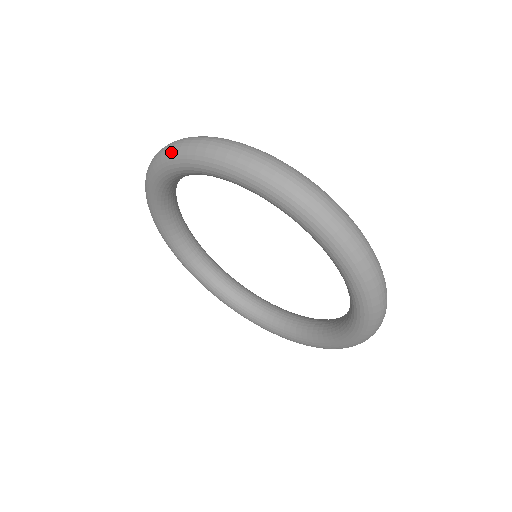
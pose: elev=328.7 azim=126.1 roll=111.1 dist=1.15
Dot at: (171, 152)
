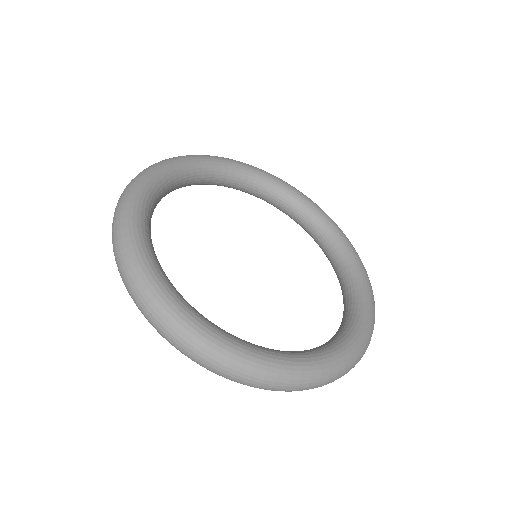
Dot at: (124, 283)
